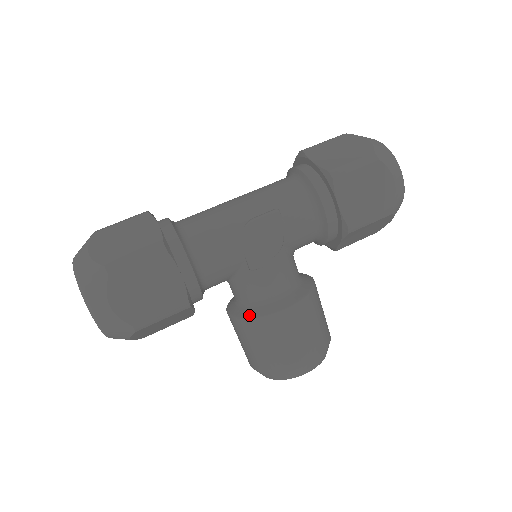
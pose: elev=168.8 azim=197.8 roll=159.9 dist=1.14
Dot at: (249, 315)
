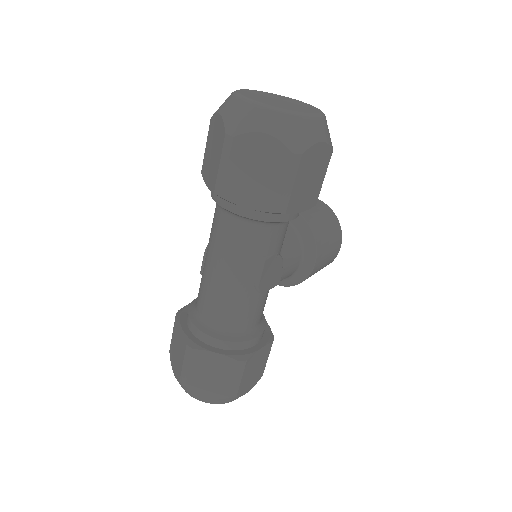
Dot at: (292, 284)
